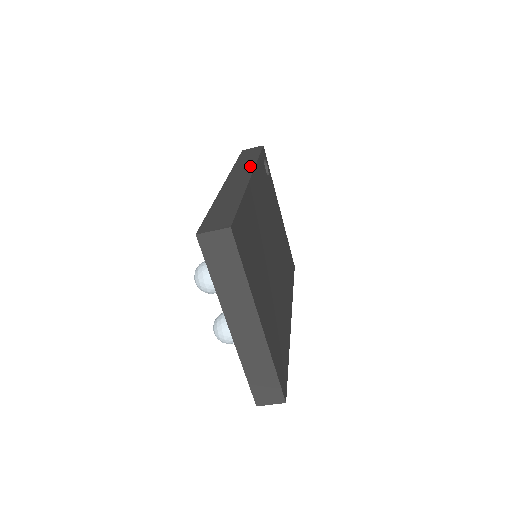
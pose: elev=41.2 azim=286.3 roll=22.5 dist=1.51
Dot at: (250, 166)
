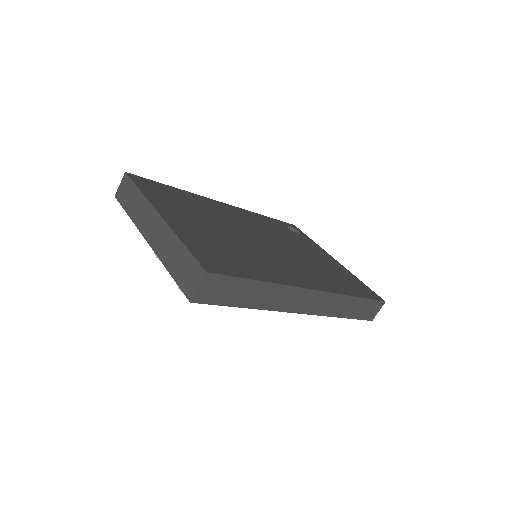
Dot at: occluded
